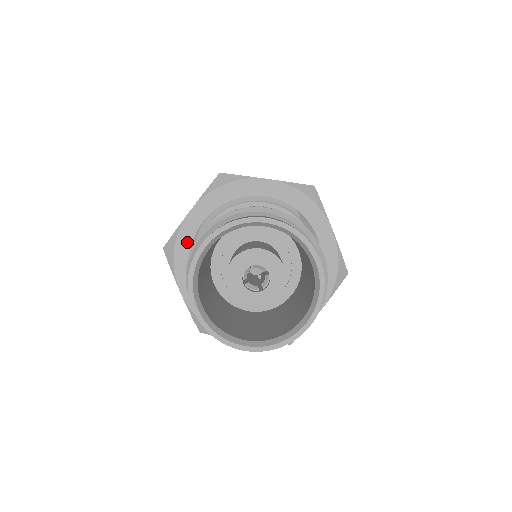
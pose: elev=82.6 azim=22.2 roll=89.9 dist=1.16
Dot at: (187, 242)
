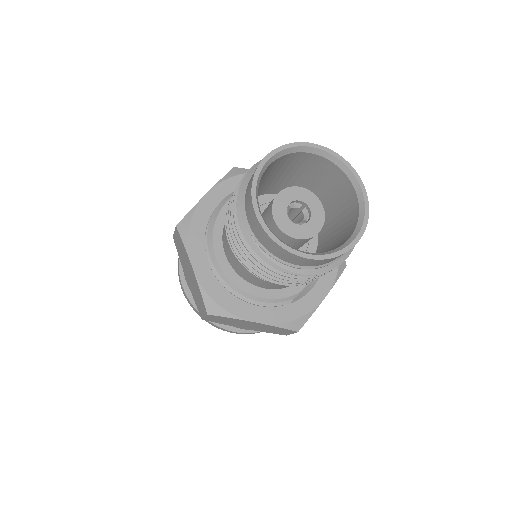
Dot at: occluded
